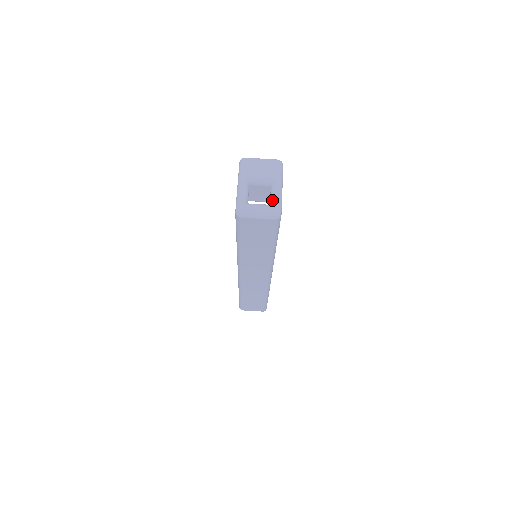
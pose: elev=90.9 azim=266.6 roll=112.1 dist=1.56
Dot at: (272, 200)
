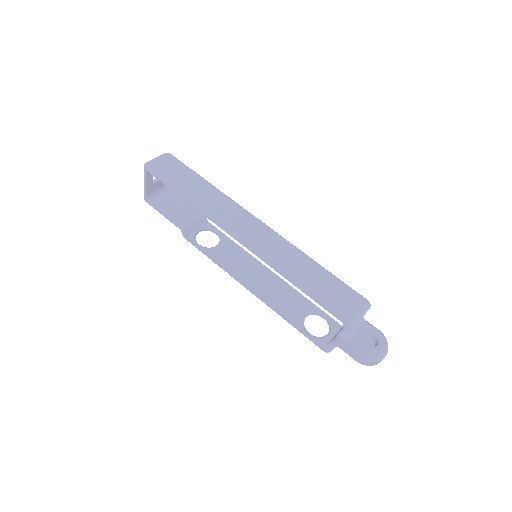
Dot at: occluded
